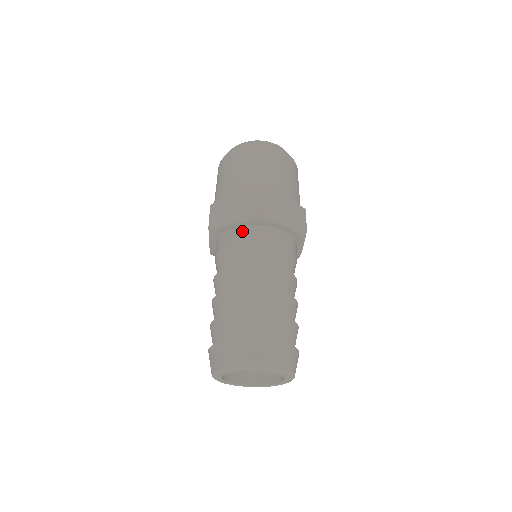
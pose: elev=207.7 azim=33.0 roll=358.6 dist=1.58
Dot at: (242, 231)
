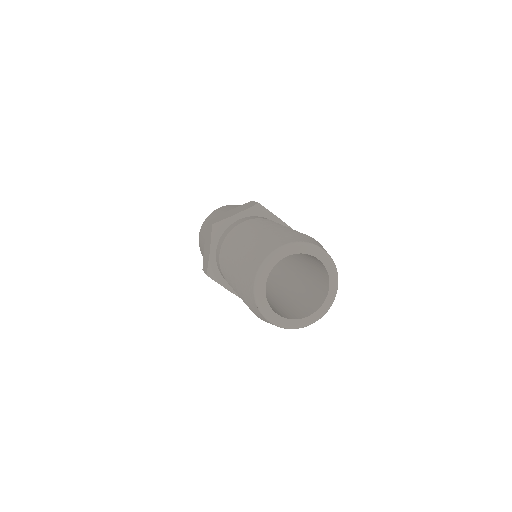
Dot at: (218, 247)
